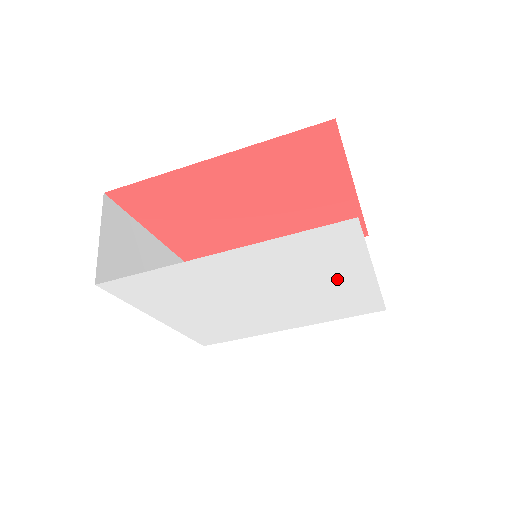
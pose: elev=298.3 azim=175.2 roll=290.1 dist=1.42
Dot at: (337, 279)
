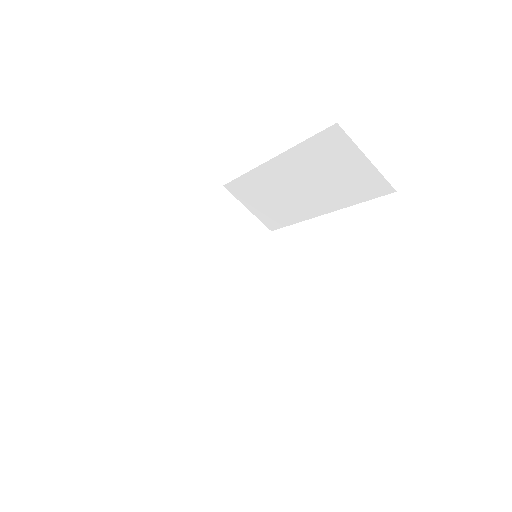
Dot at: occluded
